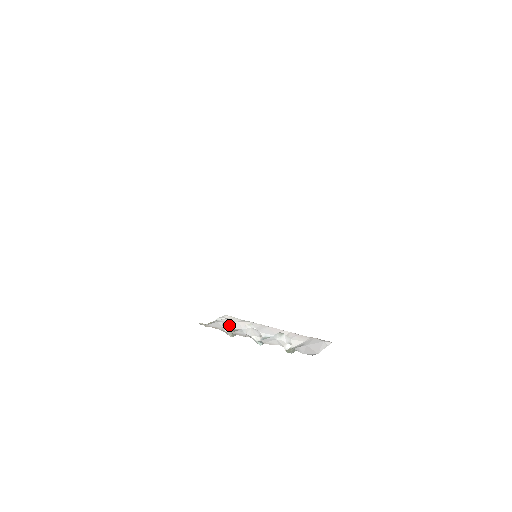
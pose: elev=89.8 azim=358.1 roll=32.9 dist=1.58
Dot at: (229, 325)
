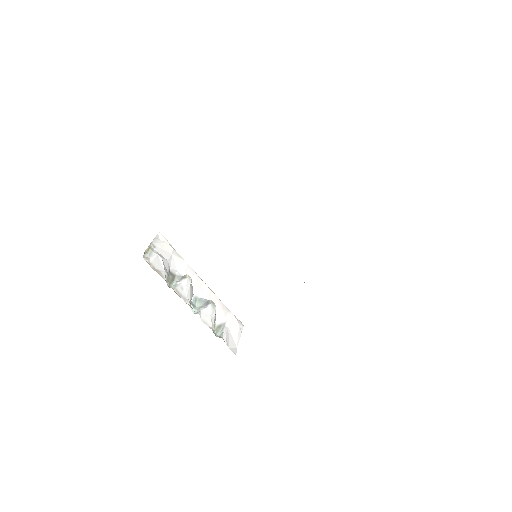
Dot at: (167, 263)
